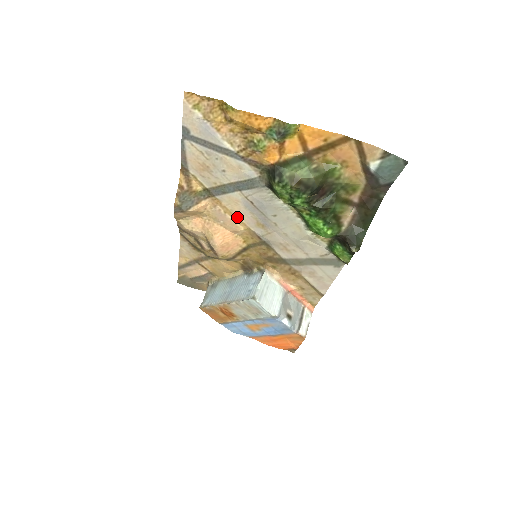
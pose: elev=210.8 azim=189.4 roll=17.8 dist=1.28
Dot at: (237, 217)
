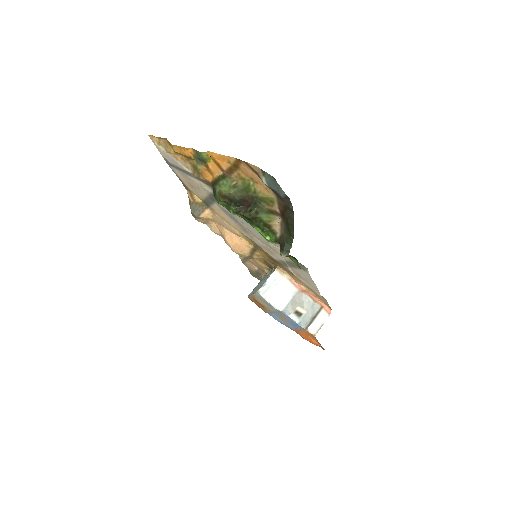
Dot at: (230, 223)
